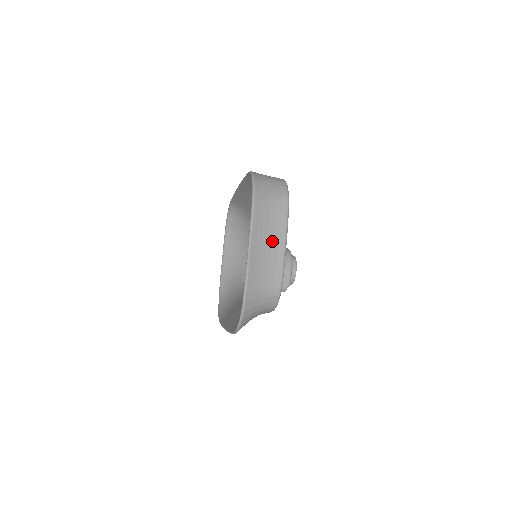
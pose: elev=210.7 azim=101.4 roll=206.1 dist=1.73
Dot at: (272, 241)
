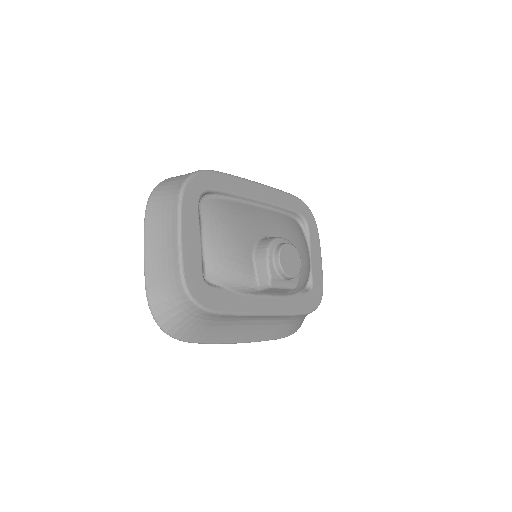
Dot at: (167, 239)
